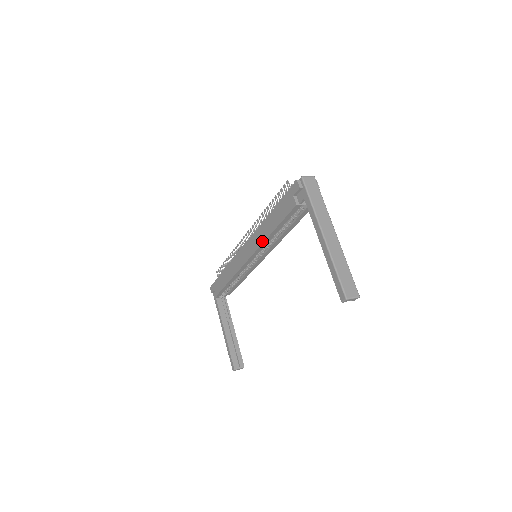
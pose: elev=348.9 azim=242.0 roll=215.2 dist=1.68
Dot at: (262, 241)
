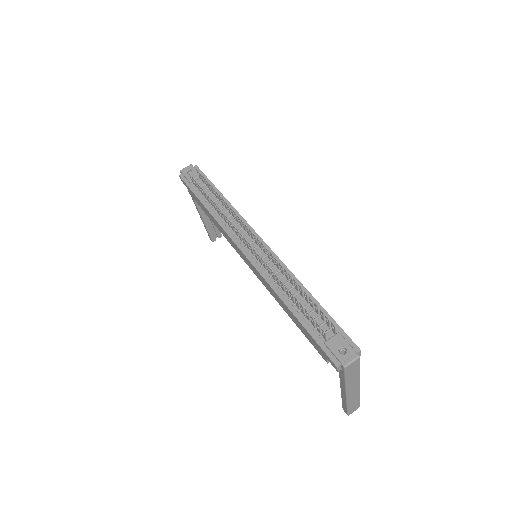
Dot at: (271, 294)
